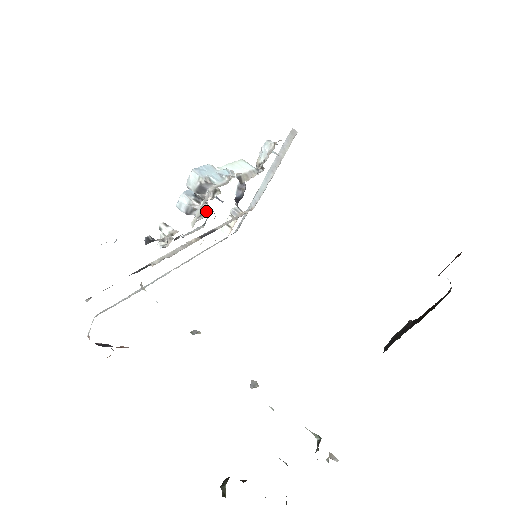
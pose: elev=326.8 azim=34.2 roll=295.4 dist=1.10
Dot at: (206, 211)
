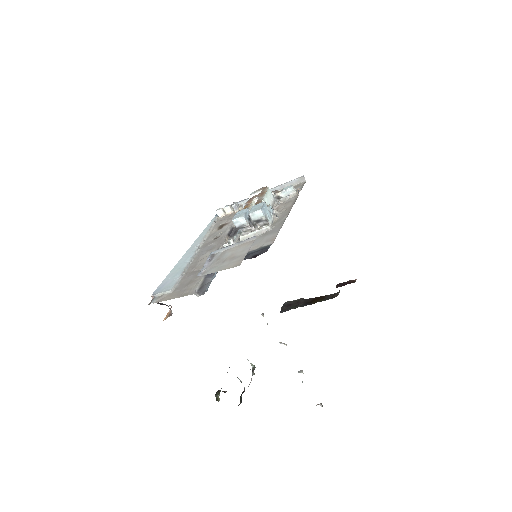
Dot at: occluded
